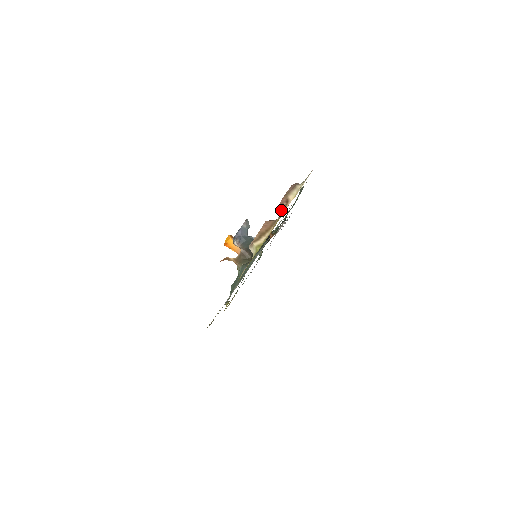
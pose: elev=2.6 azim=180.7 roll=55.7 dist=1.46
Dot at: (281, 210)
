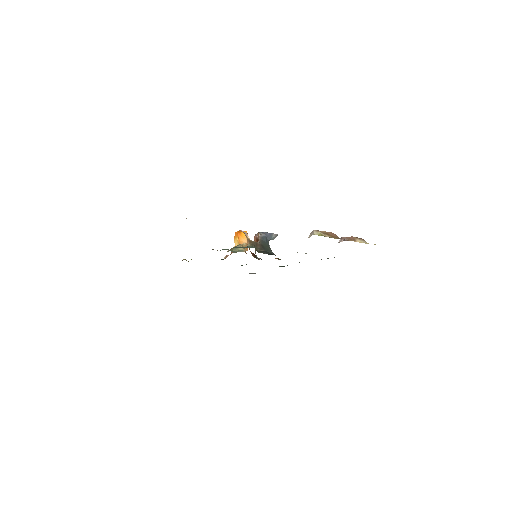
Dot at: (347, 239)
